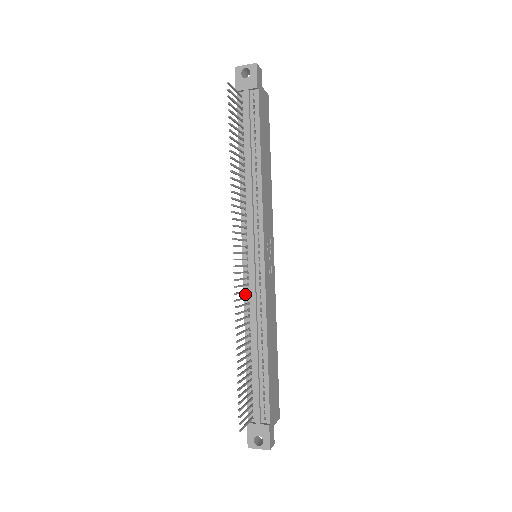
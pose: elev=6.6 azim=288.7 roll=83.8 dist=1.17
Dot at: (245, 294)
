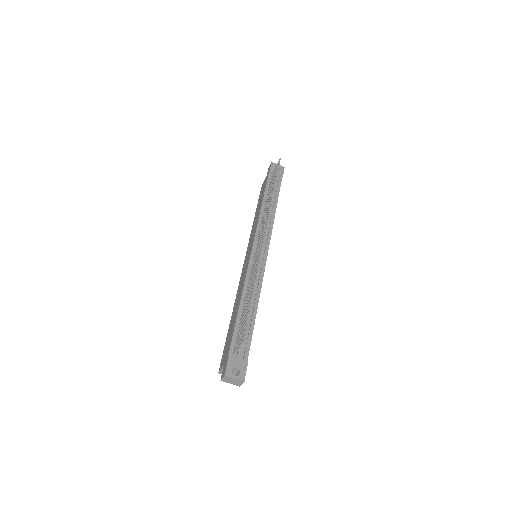
Dot at: (249, 270)
